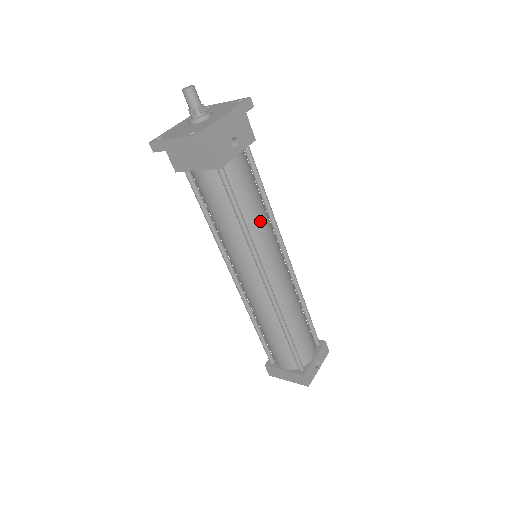
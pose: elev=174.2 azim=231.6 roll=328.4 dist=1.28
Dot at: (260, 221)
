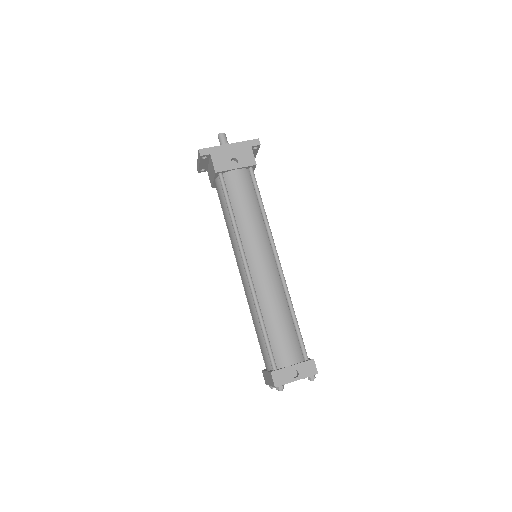
Dot at: (248, 219)
